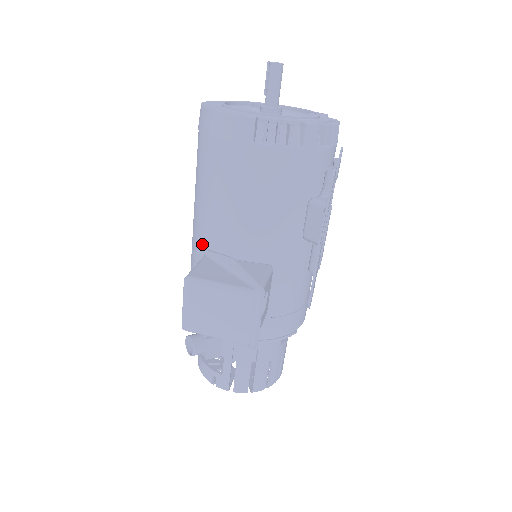
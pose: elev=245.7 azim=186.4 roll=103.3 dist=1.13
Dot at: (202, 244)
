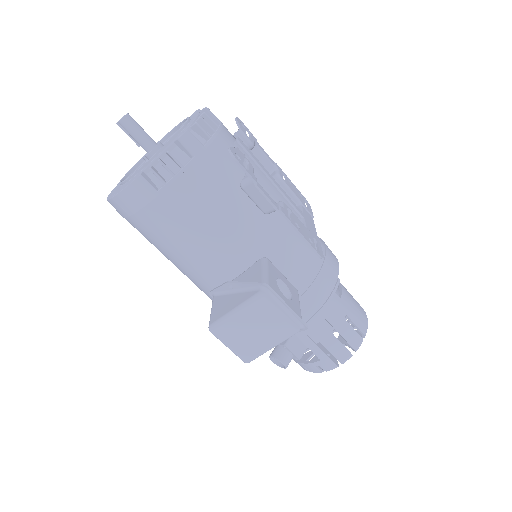
Dot at: (207, 289)
